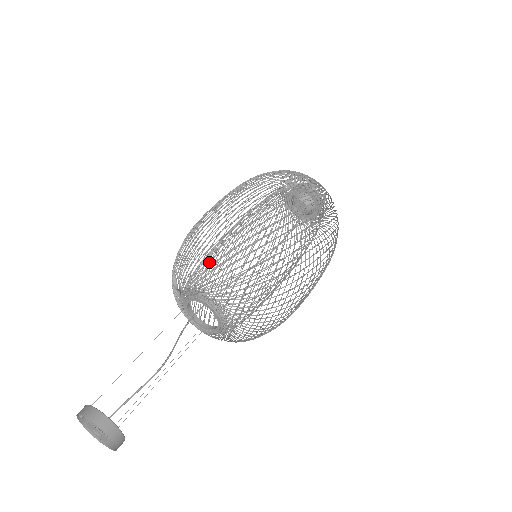
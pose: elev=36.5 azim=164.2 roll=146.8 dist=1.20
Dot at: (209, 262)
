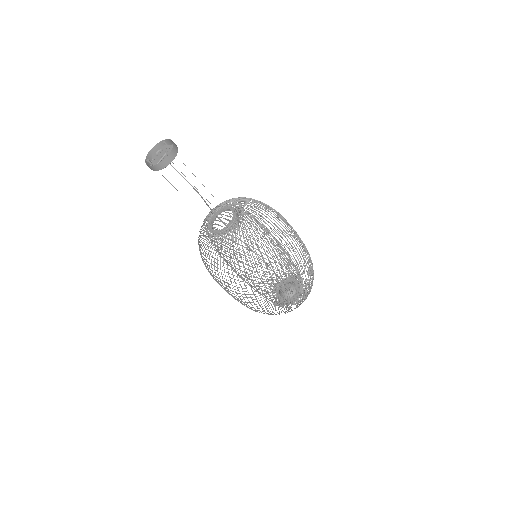
Dot at: occluded
